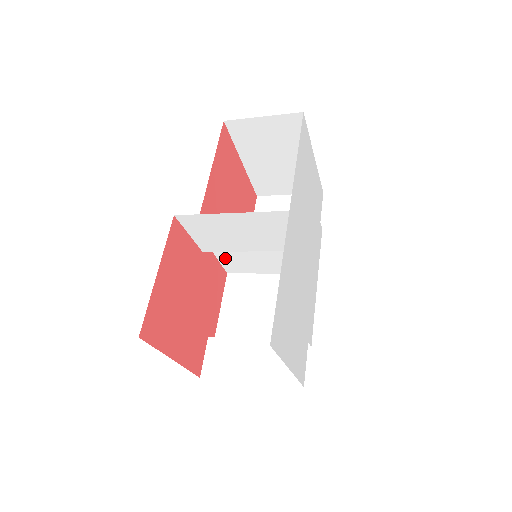
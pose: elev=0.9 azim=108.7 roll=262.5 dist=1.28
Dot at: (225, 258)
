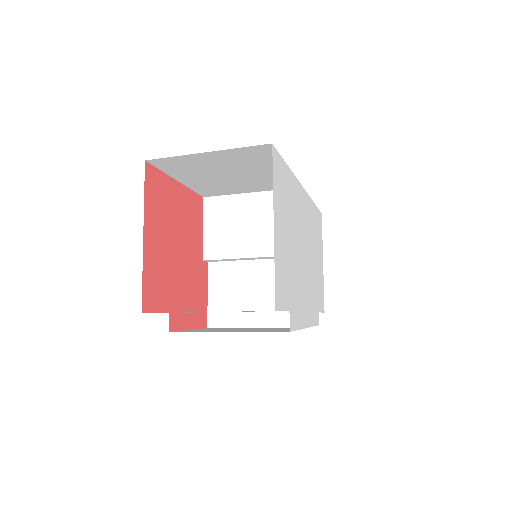
Dot at: (216, 295)
